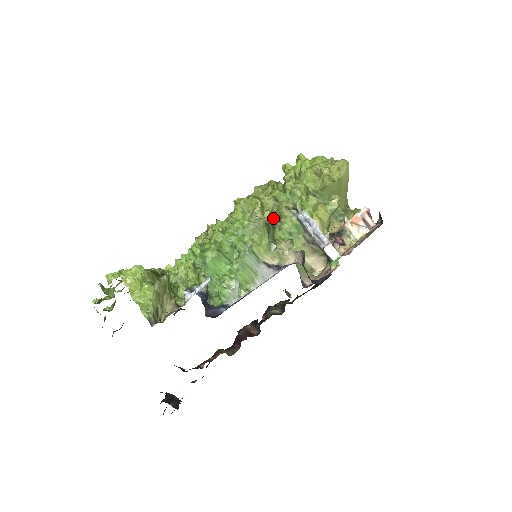
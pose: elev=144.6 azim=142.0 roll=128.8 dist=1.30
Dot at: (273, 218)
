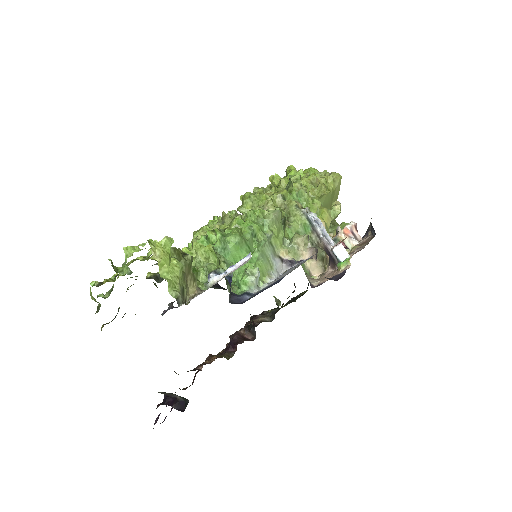
Dot at: occluded
